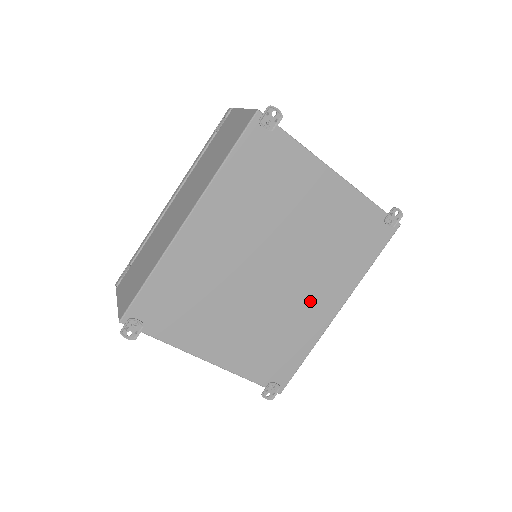
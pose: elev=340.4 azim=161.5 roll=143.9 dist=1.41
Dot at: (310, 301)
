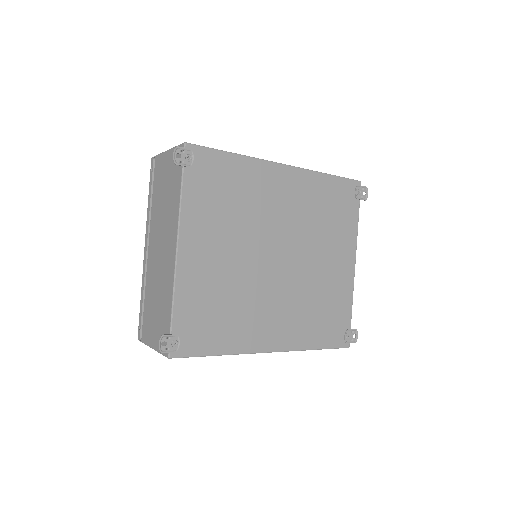
Dot at: (268, 315)
